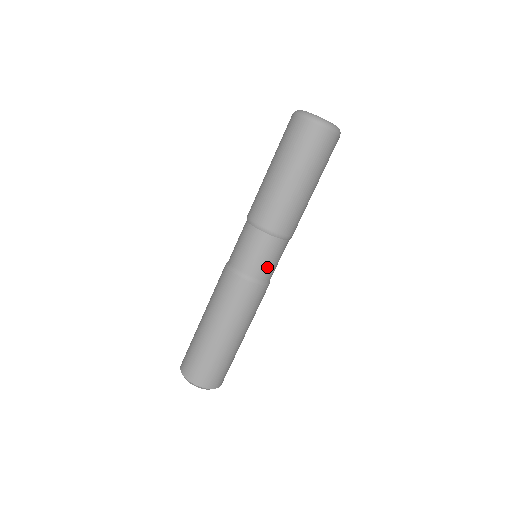
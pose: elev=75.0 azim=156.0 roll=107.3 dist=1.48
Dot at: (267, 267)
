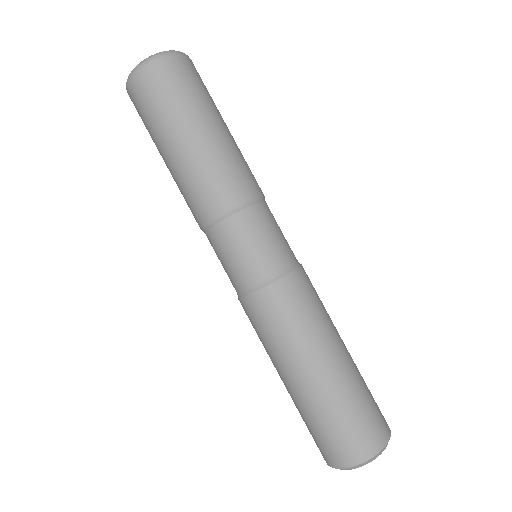
Dot at: (276, 247)
